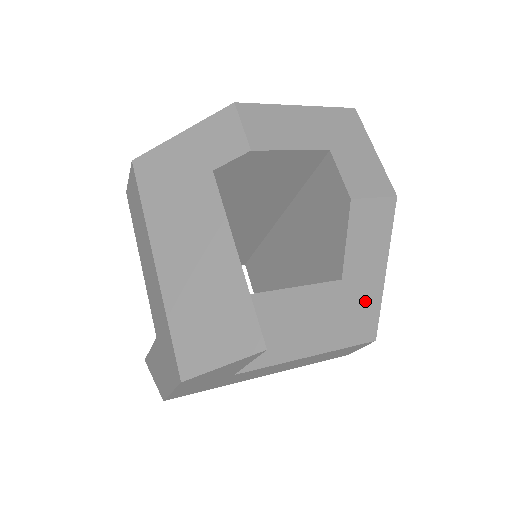
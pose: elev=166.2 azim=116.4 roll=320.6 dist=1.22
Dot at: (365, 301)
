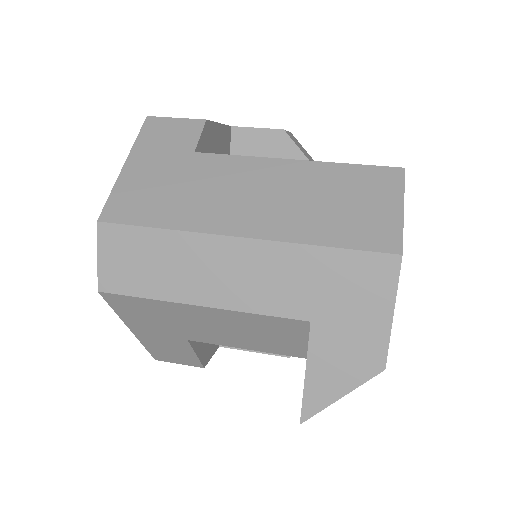
Dot at: occluded
